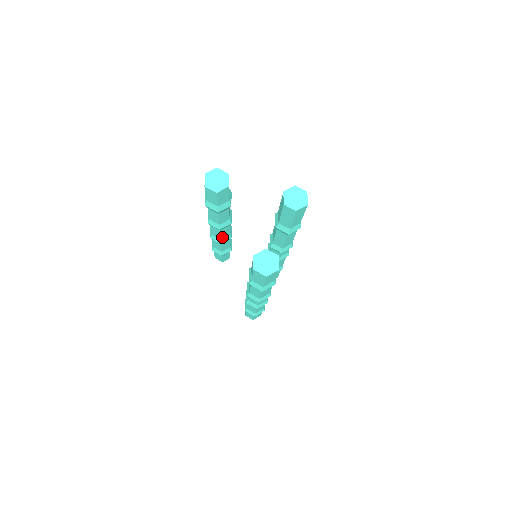
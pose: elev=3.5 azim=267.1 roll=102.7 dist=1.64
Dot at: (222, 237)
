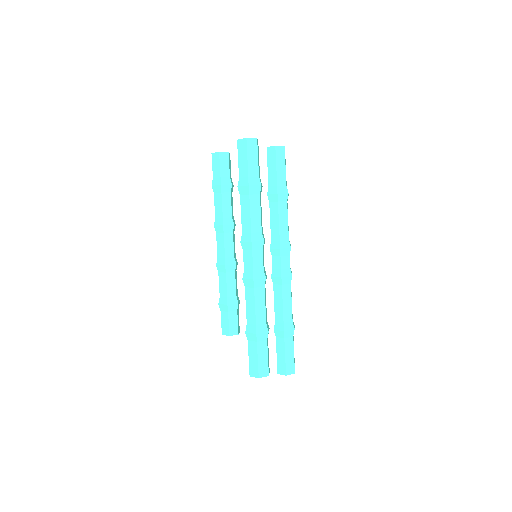
Dot at: (226, 254)
